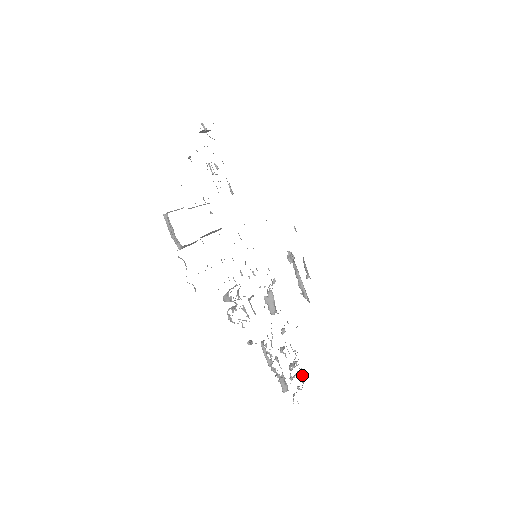
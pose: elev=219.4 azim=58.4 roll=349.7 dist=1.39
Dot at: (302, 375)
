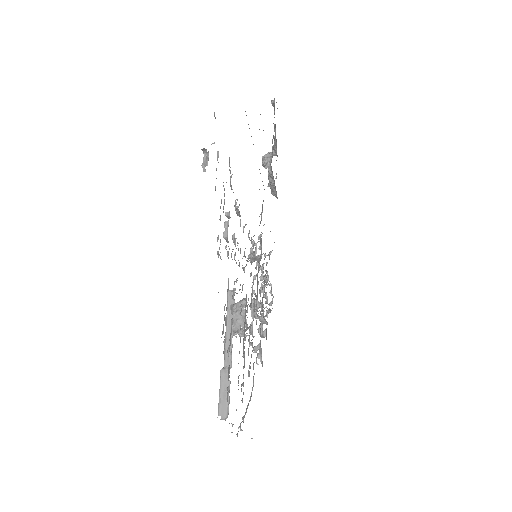
Dot at: (271, 288)
